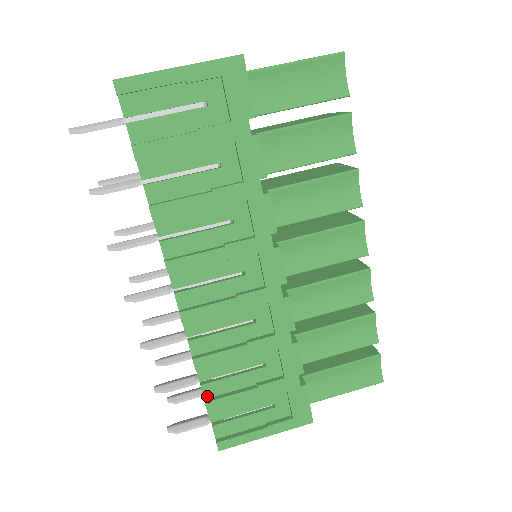
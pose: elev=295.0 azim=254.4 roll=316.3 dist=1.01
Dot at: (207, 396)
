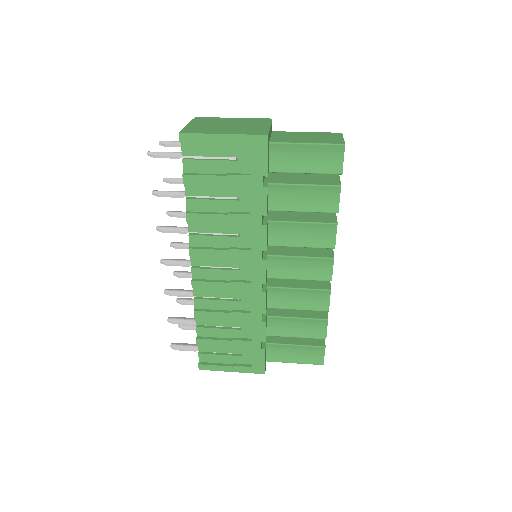
Dot at: (199, 335)
